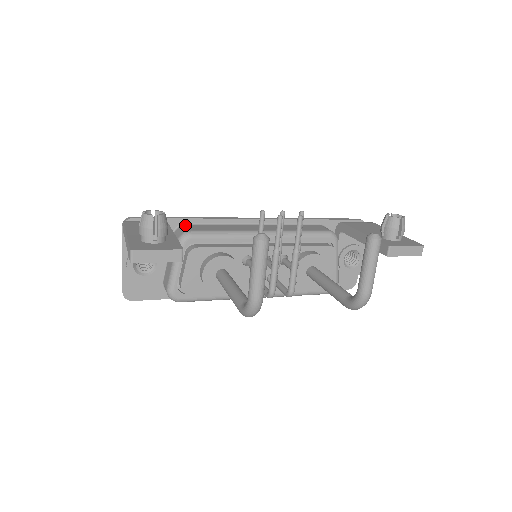
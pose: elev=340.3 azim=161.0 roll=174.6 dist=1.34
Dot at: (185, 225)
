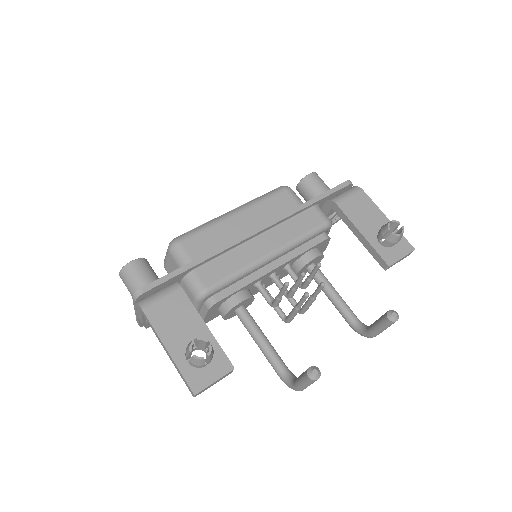
Dot at: (194, 273)
